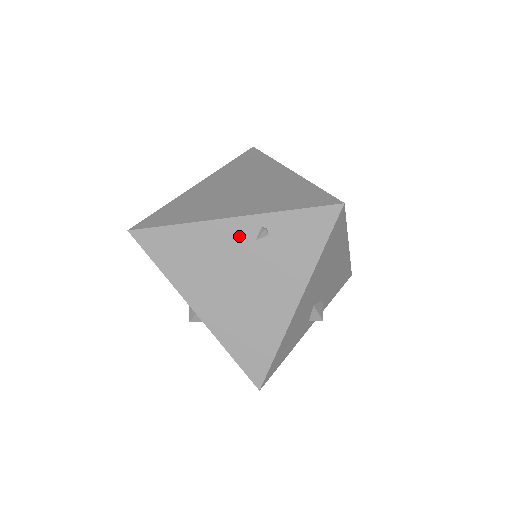
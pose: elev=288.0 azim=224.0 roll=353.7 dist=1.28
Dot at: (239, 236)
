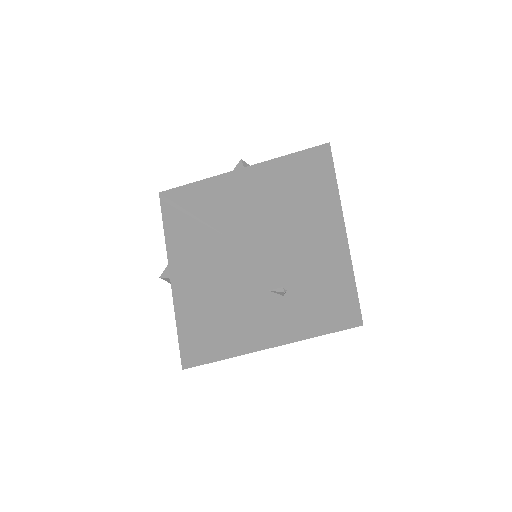
Dot at: (258, 277)
